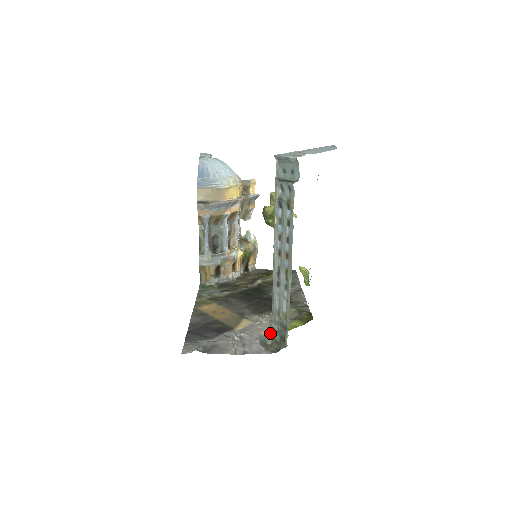
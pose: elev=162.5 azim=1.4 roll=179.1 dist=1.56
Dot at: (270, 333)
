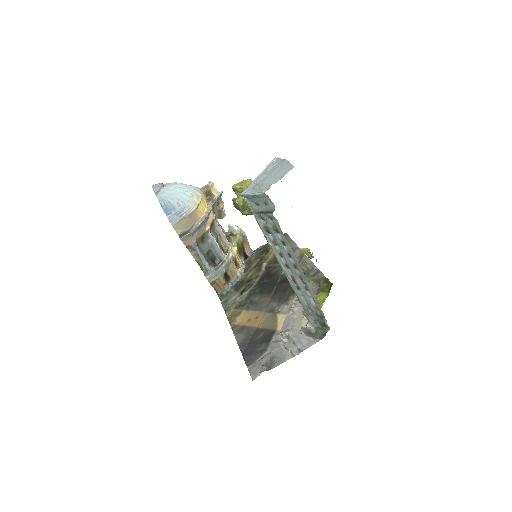
Dot at: (310, 324)
